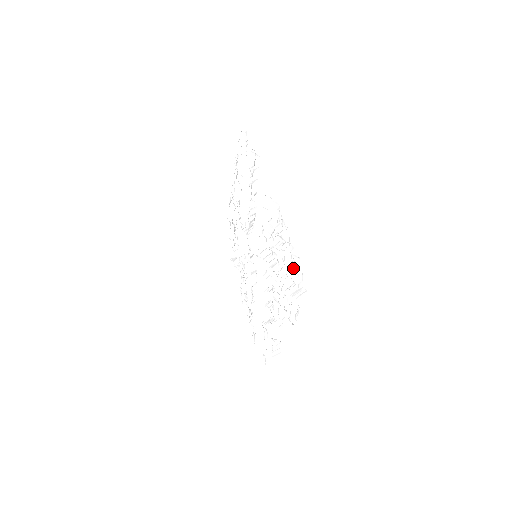
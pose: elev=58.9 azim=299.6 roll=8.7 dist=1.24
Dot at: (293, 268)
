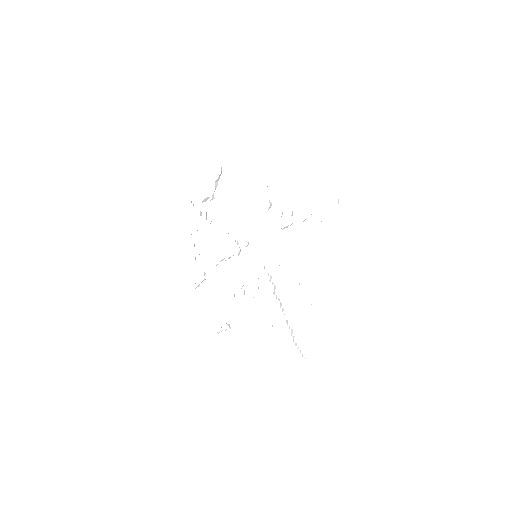
Dot at: occluded
